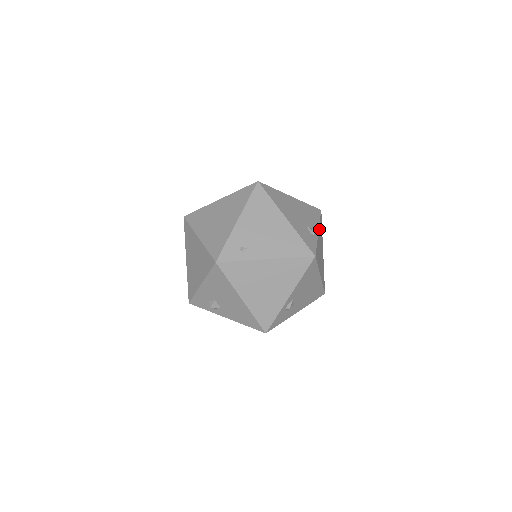
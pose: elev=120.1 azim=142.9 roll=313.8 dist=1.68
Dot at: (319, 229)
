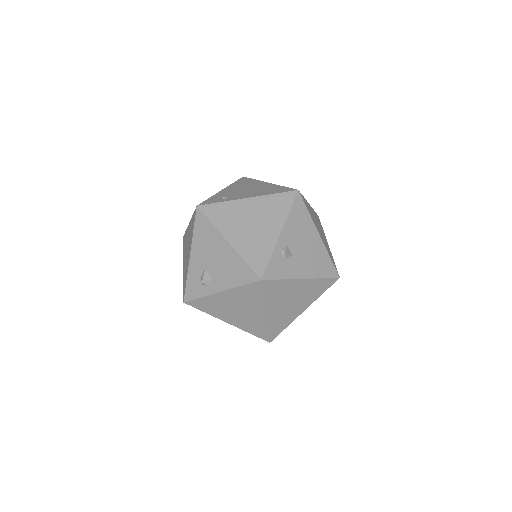
Dot at: (312, 209)
